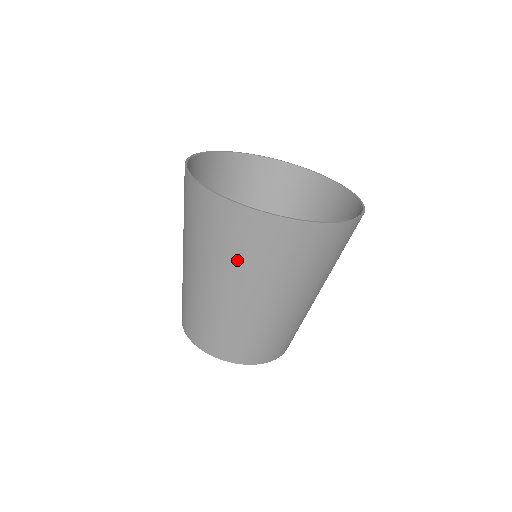
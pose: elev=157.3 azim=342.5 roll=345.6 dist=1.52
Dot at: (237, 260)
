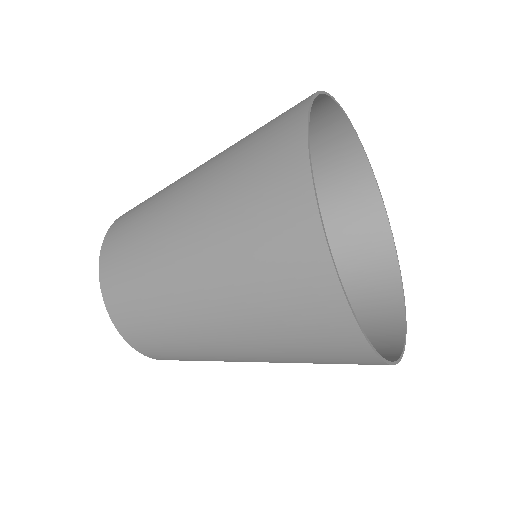
Dot at: (298, 360)
